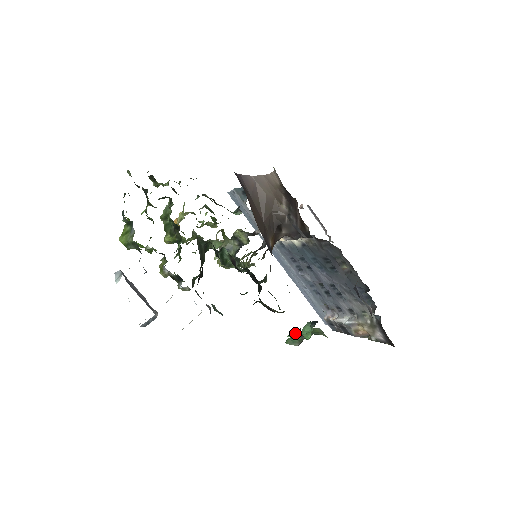
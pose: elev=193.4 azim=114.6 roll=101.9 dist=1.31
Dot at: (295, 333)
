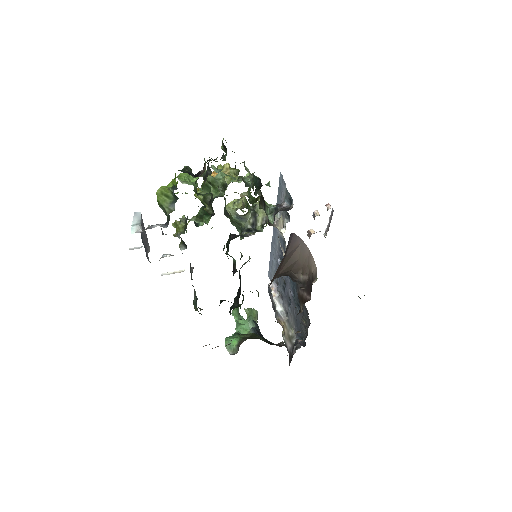
Dot at: occluded
